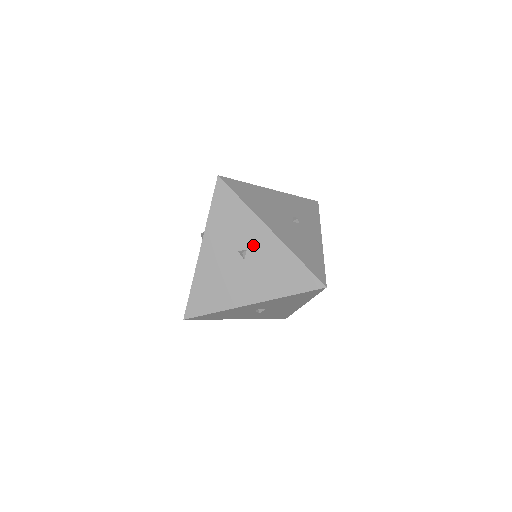
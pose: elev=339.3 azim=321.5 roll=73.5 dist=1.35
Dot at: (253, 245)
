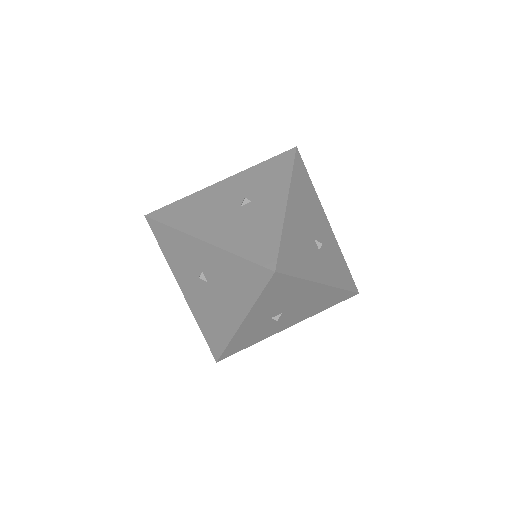
Dot at: (202, 264)
